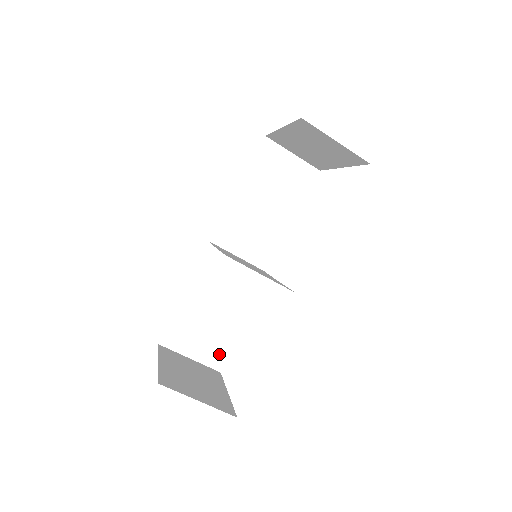
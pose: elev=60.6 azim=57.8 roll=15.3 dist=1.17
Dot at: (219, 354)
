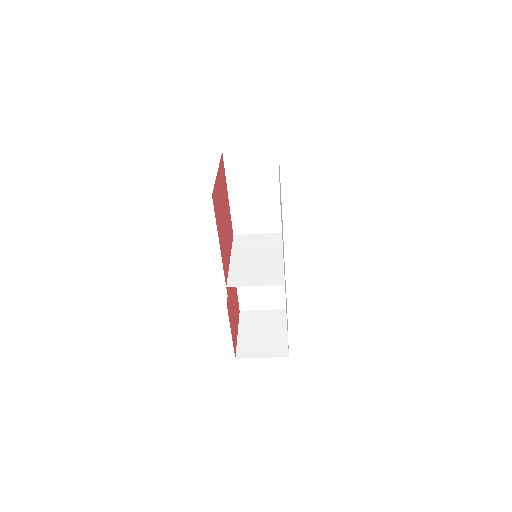
Dot at: (279, 301)
